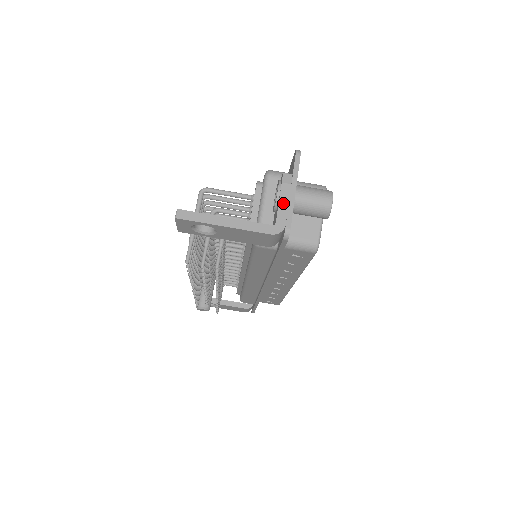
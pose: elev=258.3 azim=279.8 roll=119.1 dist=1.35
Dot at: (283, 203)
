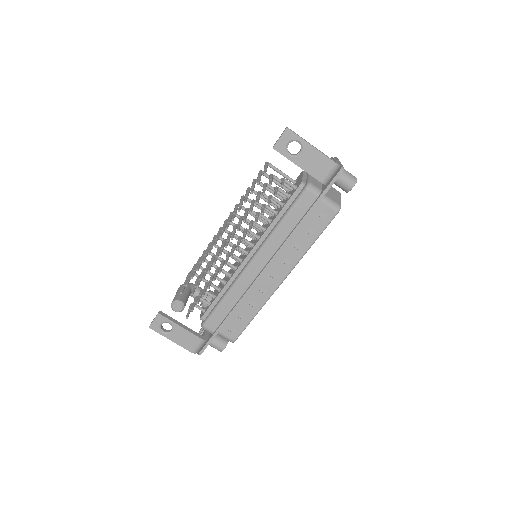
Dot at: (337, 161)
